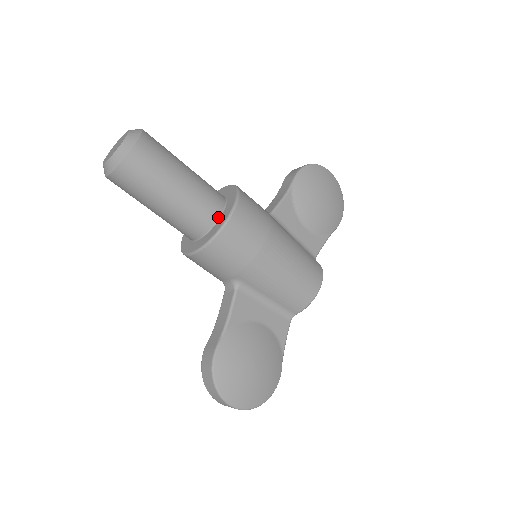
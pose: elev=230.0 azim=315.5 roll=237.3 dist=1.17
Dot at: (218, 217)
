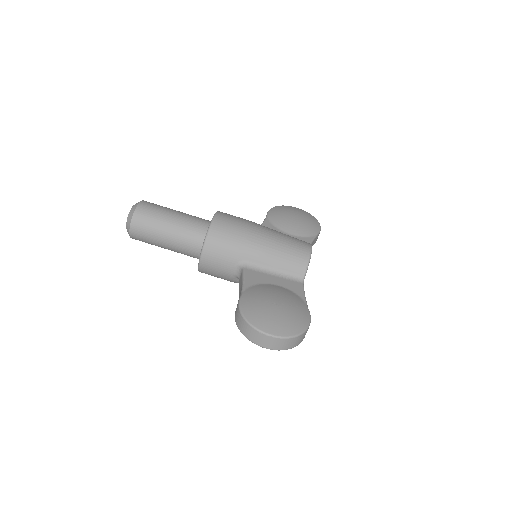
Dot at: occluded
